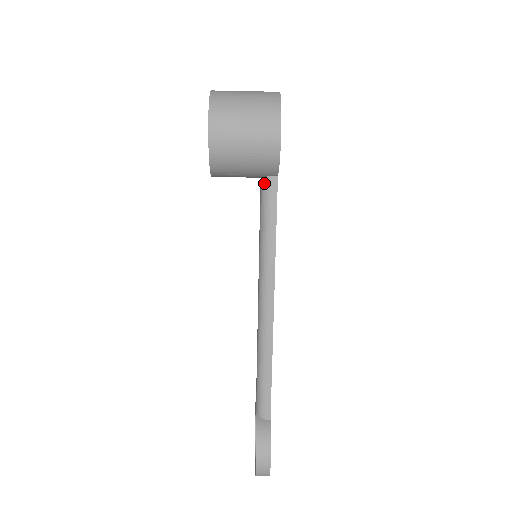
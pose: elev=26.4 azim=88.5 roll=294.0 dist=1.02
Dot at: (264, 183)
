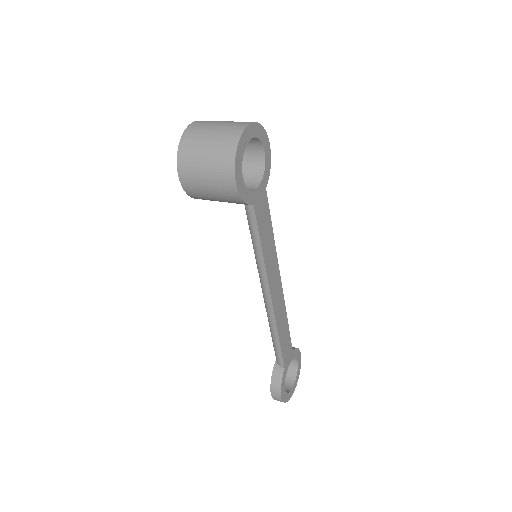
Dot at: (245, 207)
